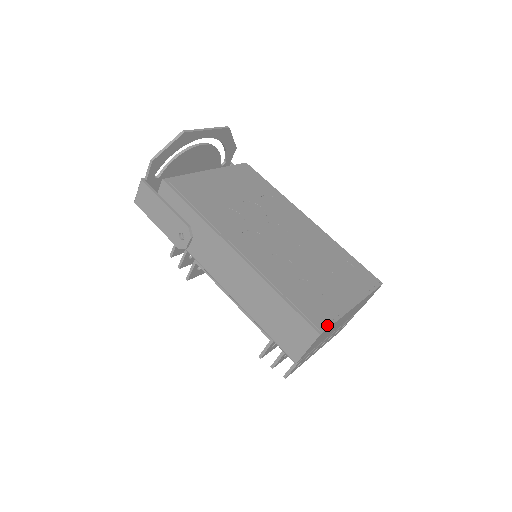
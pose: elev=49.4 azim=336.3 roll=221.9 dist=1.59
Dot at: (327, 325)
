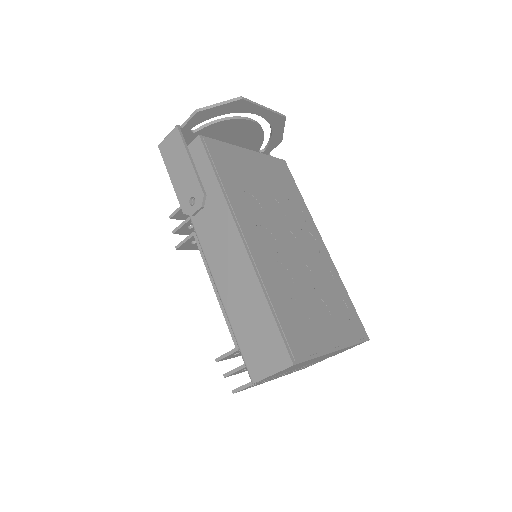
Dot at: (304, 358)
